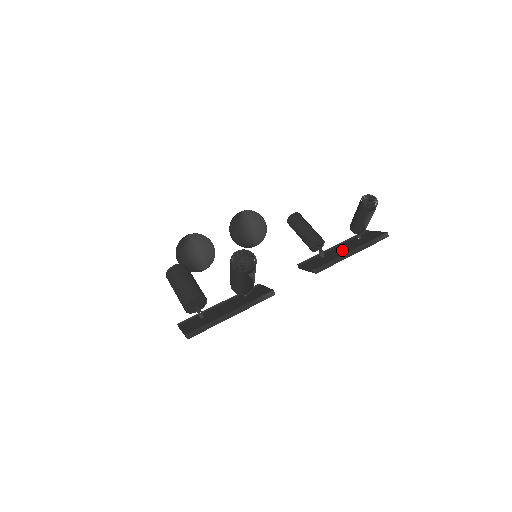
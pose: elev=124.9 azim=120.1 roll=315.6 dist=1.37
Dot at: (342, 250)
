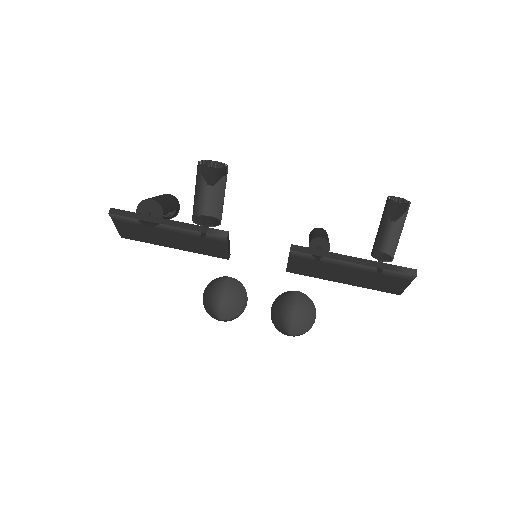
Dot at: occluded
